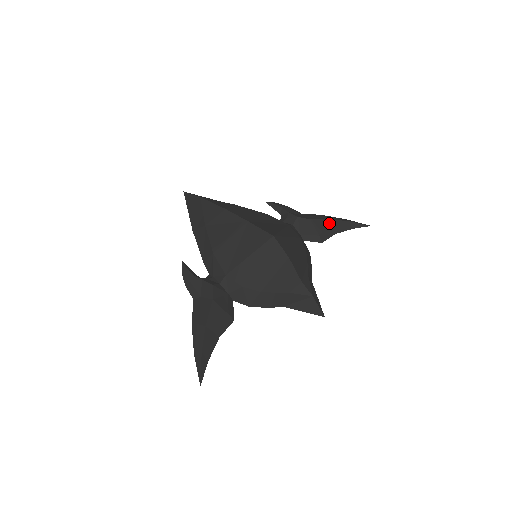
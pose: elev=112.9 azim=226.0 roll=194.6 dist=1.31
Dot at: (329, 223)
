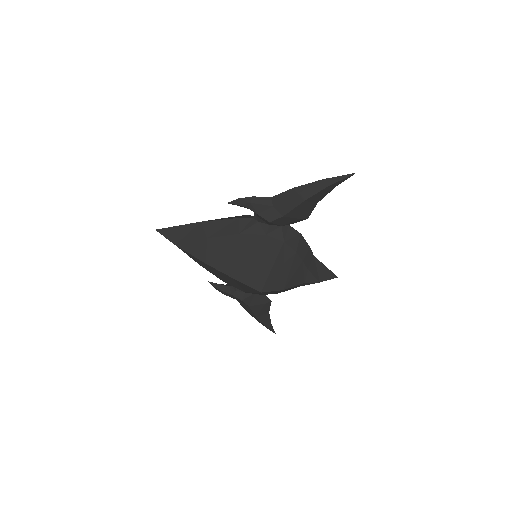
Dot at: (305, 204)
